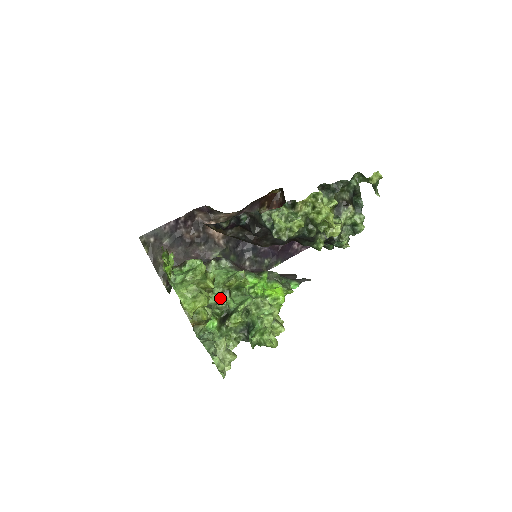
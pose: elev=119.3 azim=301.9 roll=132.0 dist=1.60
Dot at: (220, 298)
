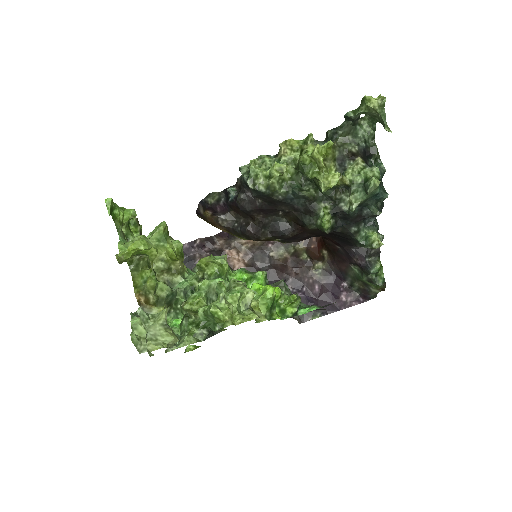
Dot at: (192, 287)
